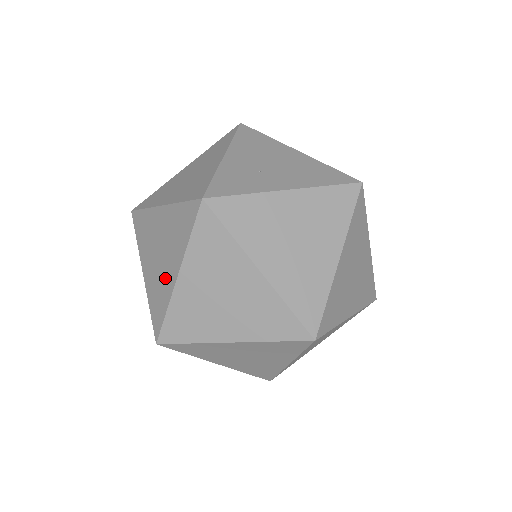
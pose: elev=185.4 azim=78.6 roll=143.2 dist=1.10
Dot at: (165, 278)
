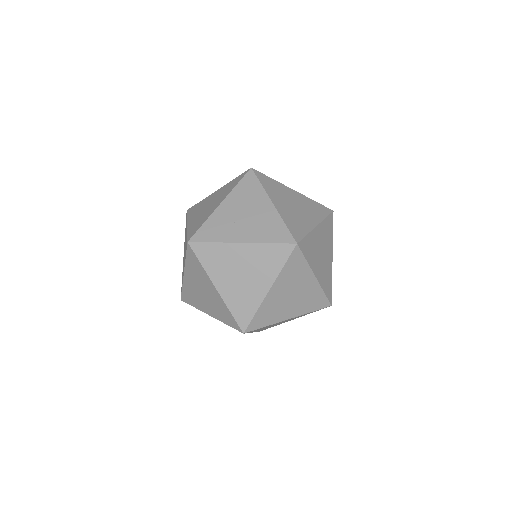
Dot at: (183, 268)
